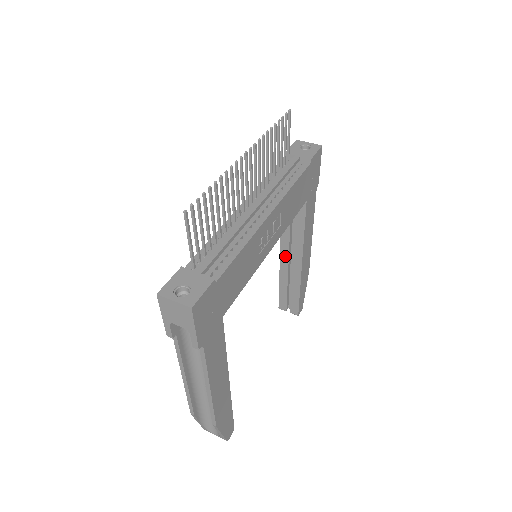
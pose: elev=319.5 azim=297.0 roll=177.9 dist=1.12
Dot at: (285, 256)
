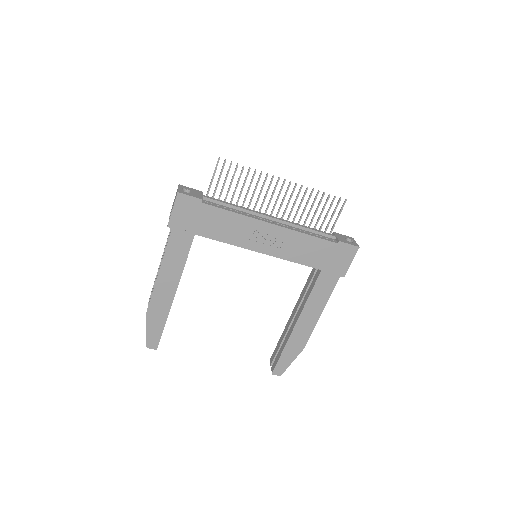
Dot at: (294, 313)
